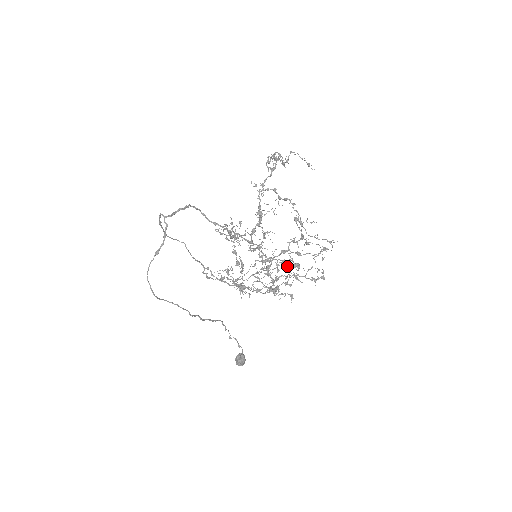
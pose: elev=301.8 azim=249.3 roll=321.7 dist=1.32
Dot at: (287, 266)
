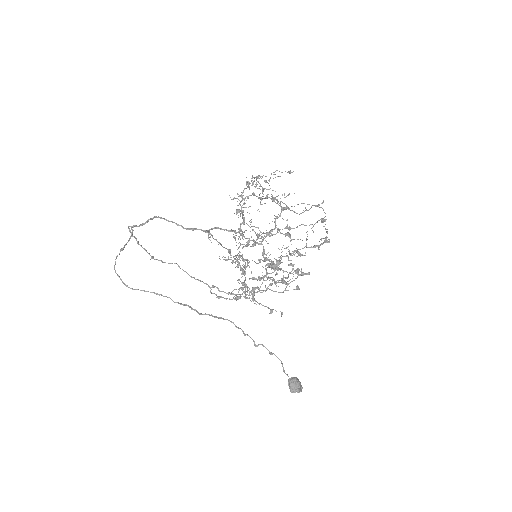
Dot at: (283, 245)
